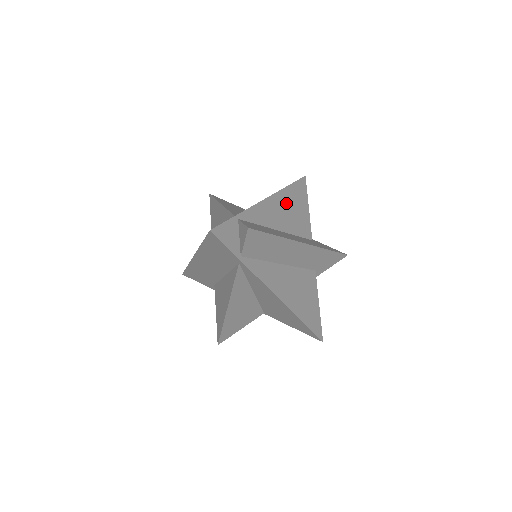
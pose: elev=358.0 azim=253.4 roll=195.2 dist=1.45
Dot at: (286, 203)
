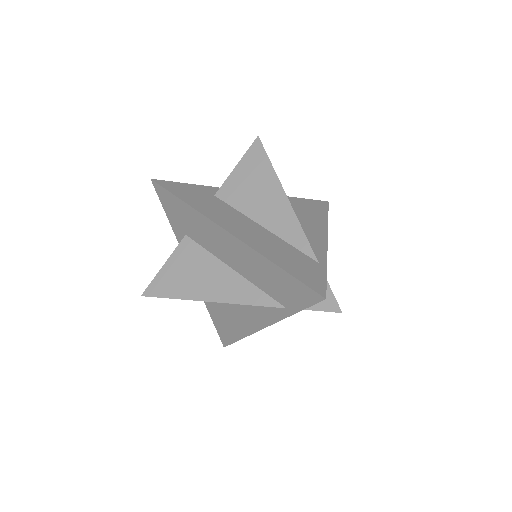
Dot at: occluded
